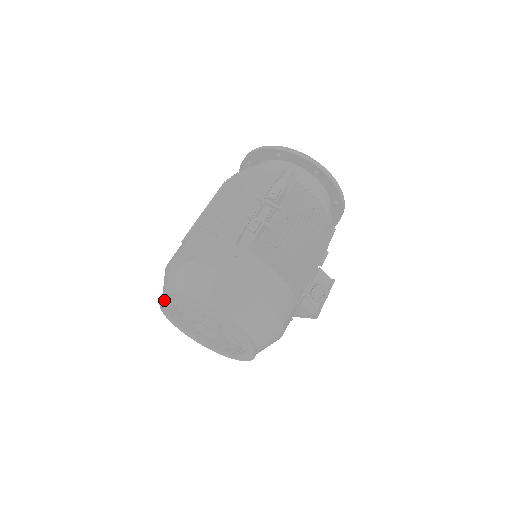
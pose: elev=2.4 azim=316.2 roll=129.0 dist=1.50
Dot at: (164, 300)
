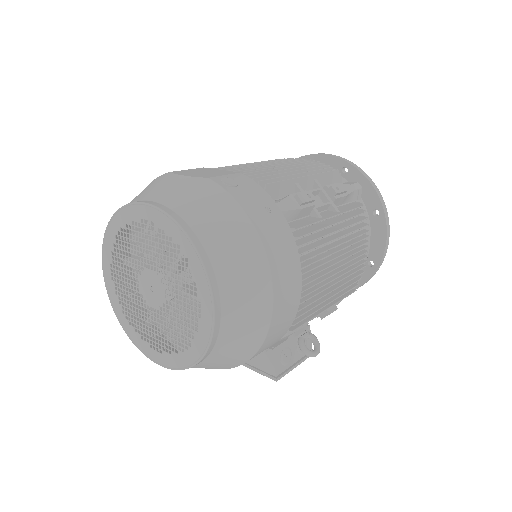
Dot at: (131, 206)
